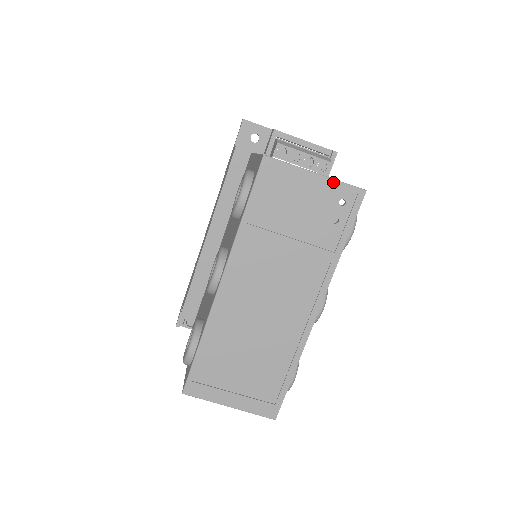
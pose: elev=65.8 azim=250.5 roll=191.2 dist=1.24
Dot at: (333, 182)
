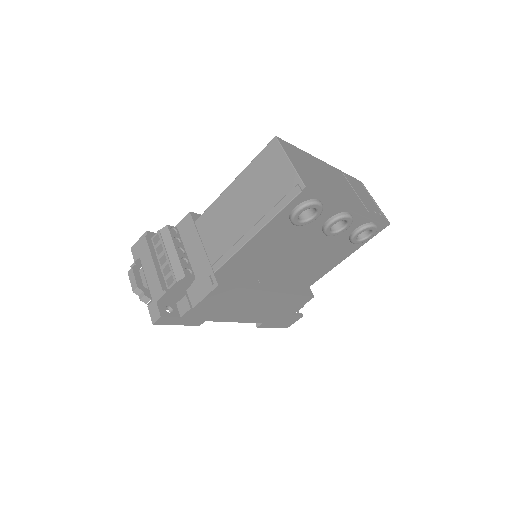
Dot at: (380, 209)
